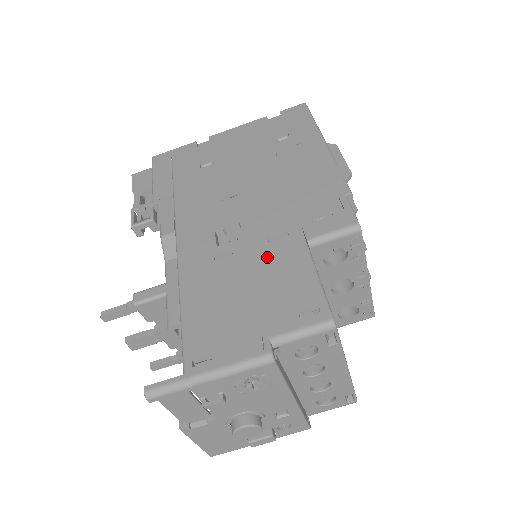
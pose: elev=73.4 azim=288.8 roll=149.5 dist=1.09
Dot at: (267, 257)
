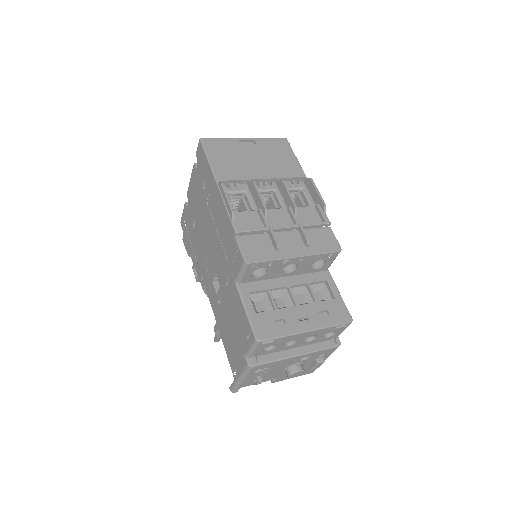
Dot at: (229, 298)
